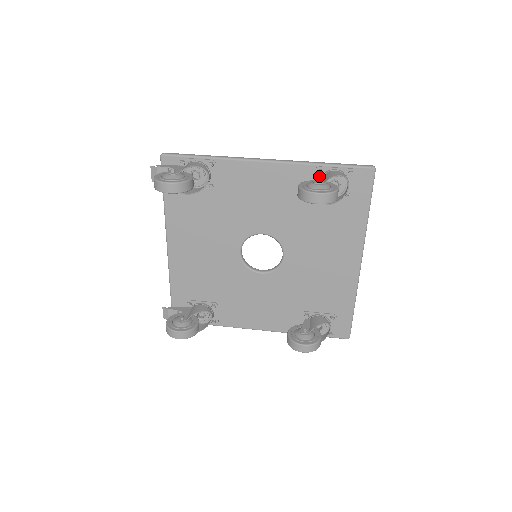
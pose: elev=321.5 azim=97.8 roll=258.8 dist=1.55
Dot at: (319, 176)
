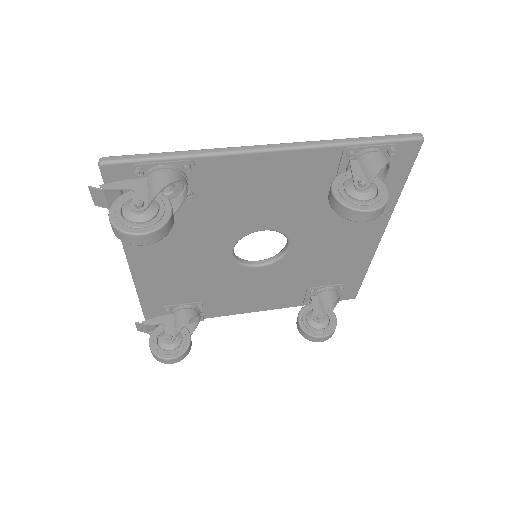
Dot at: (353, 166)
